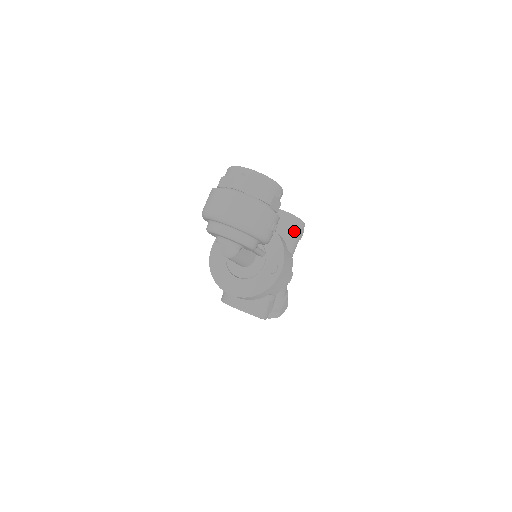
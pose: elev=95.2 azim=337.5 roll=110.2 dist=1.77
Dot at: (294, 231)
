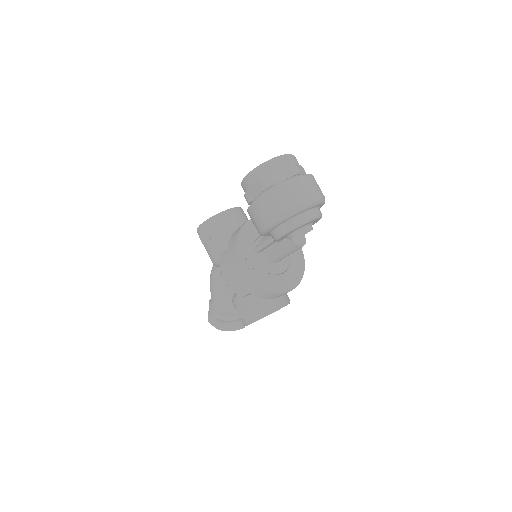
Dot at: occluded
